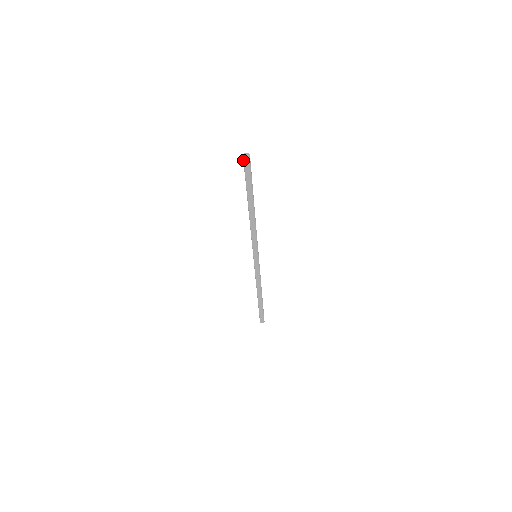
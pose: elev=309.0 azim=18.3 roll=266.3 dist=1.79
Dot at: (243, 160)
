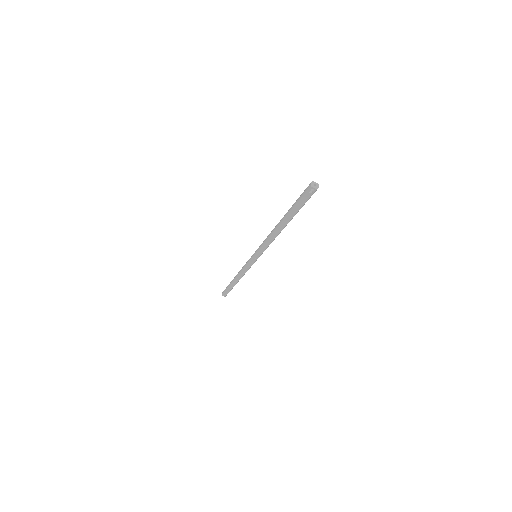
Dot at: (308, 189)
